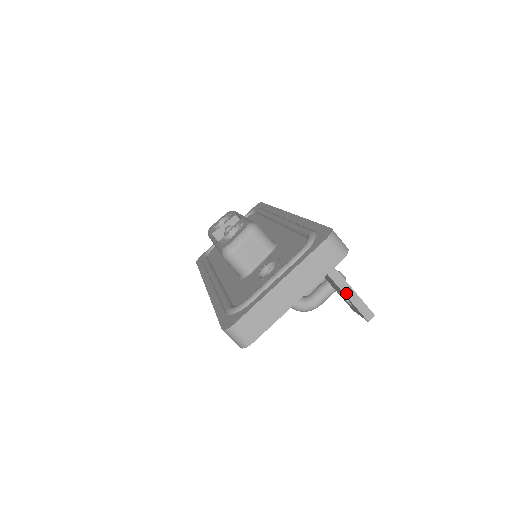
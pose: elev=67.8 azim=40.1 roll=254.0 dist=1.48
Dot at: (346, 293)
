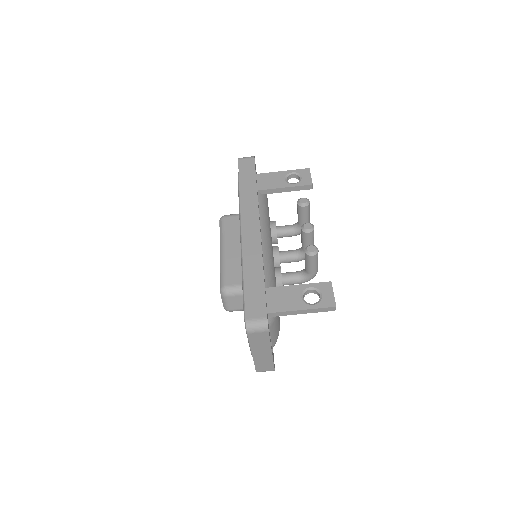
Dot at: (302, 313)
